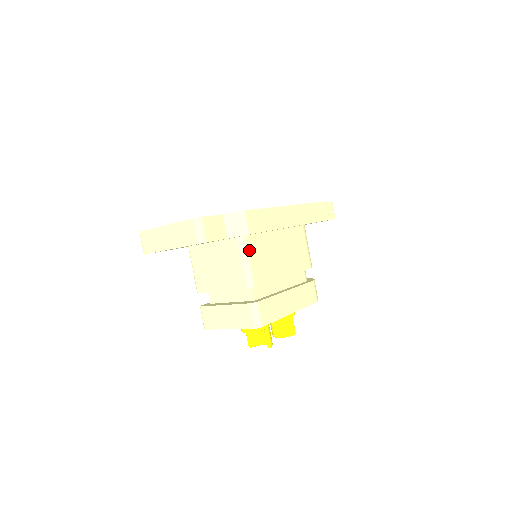
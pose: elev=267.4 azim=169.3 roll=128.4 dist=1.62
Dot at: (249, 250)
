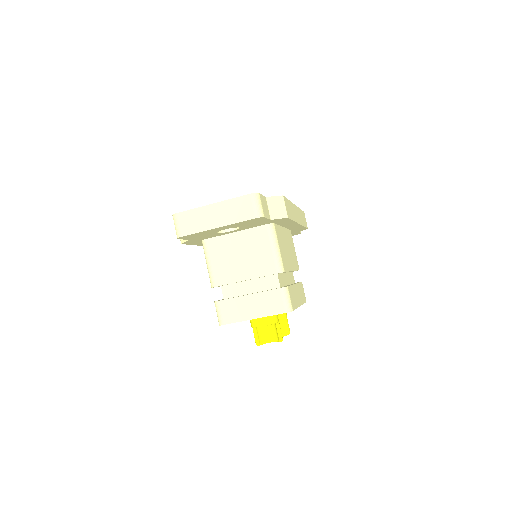
Dot at: (277, 237)
